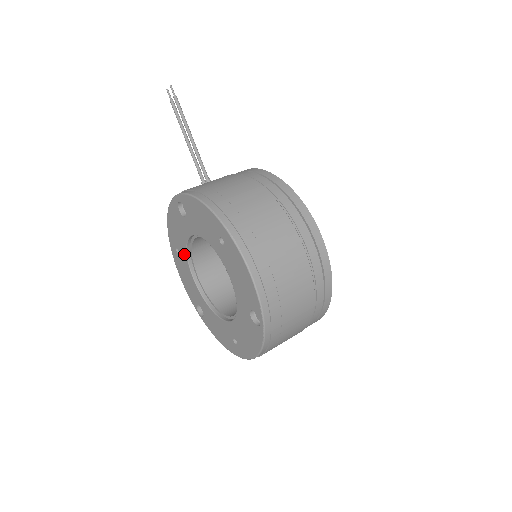
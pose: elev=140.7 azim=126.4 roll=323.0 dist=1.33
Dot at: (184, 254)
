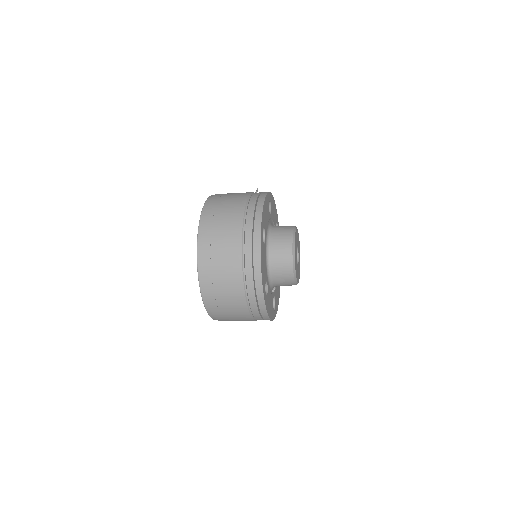
Dot at: occluded
